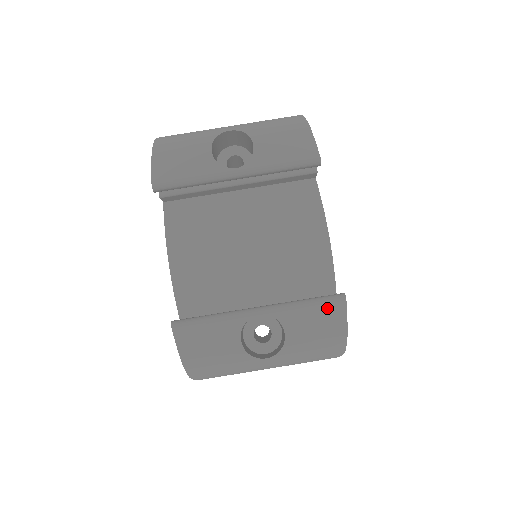
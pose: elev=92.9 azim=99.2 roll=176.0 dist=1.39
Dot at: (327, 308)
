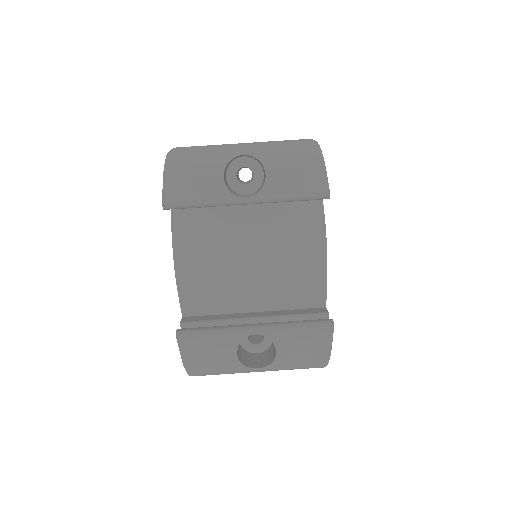
Dot at: (316, 334)
